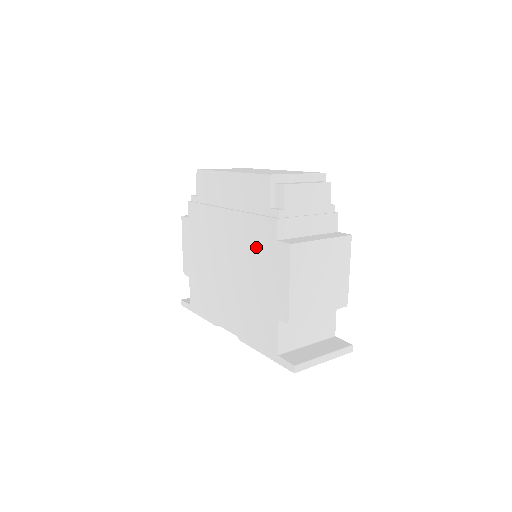
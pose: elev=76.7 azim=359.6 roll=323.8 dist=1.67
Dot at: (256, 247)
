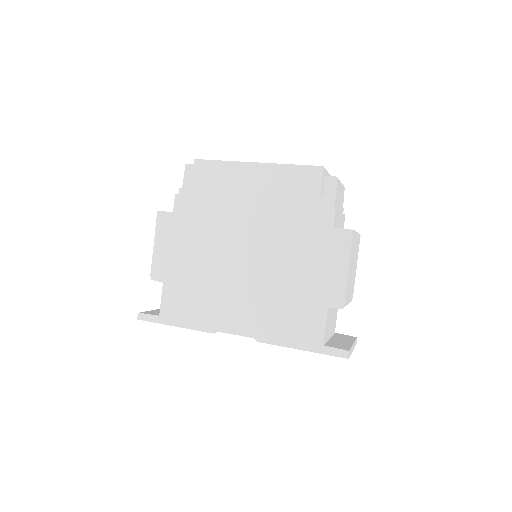
Dot at: (299, 237)
